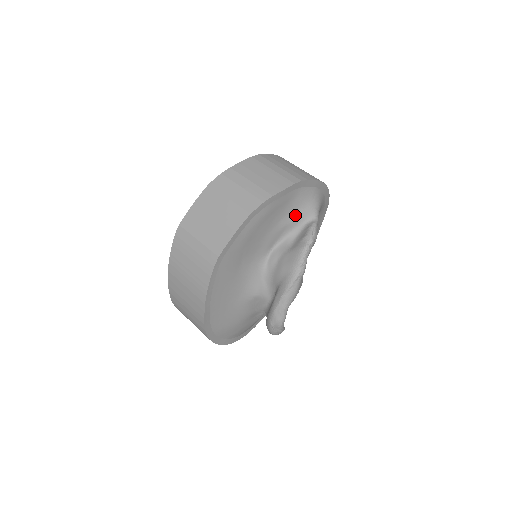
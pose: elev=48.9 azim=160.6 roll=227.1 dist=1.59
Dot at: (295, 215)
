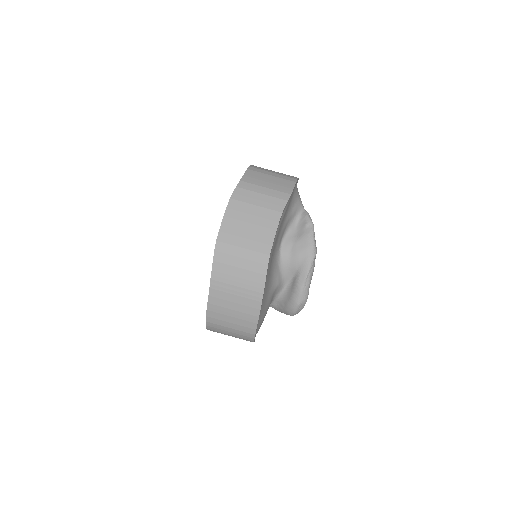
Dot at: (293, 209)
